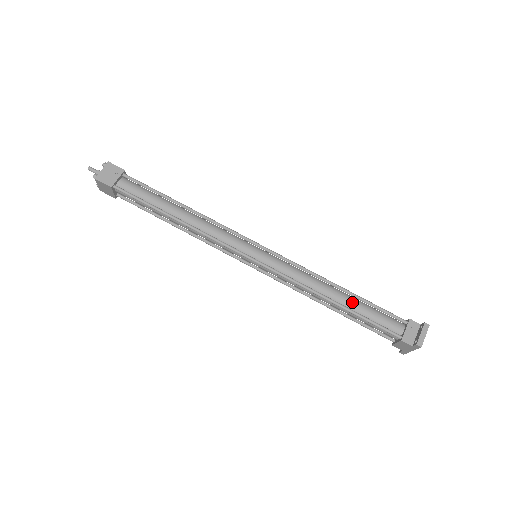
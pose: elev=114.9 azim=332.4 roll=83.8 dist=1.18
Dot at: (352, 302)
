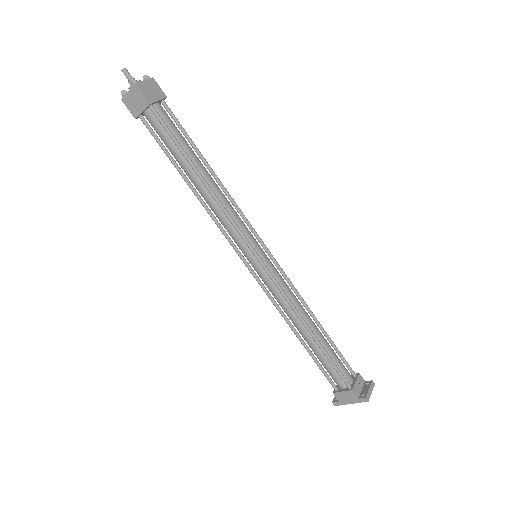
Dot at: (323, 339)
